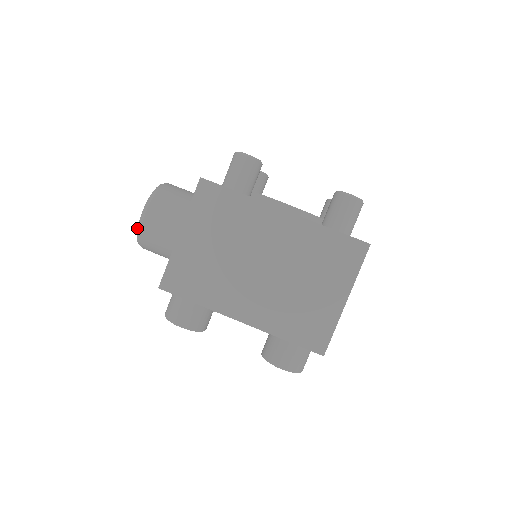
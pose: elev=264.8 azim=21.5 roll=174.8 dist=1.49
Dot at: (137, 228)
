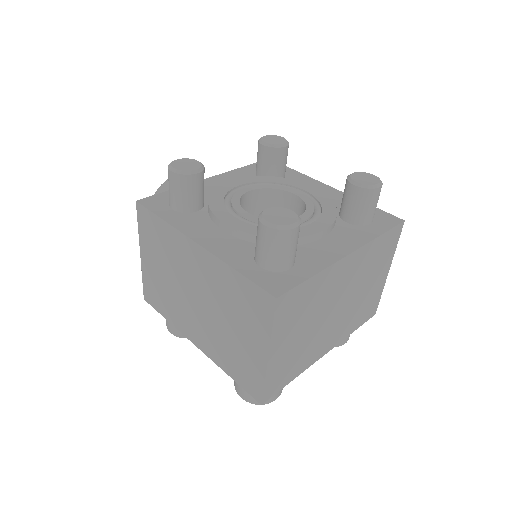
Dot at: occluded
